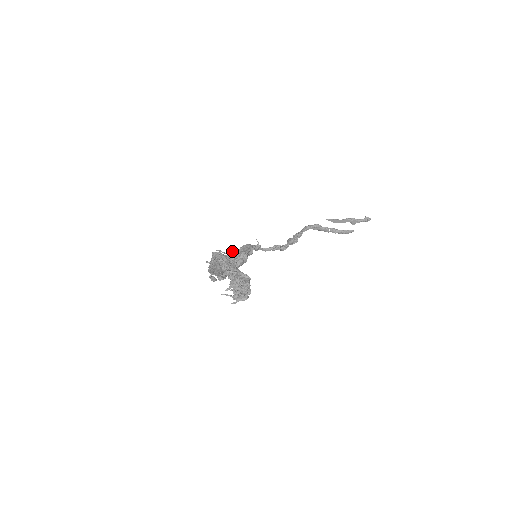
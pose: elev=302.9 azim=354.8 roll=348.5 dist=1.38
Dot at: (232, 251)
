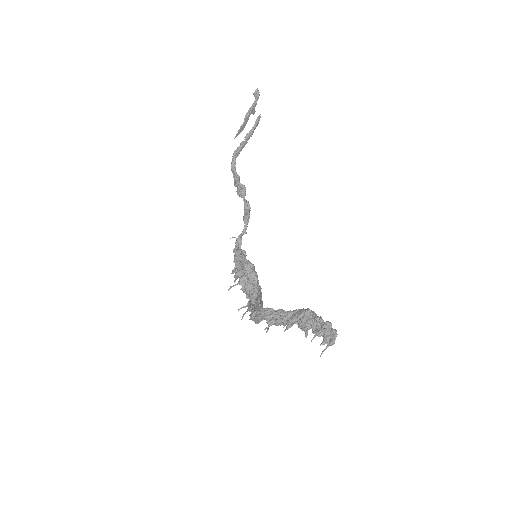
Dot at: (235, 274)
